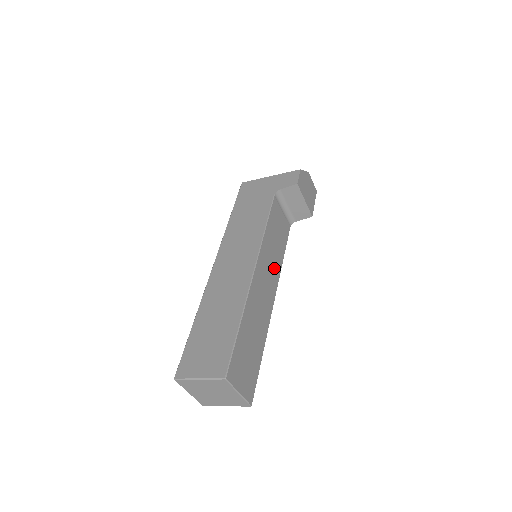
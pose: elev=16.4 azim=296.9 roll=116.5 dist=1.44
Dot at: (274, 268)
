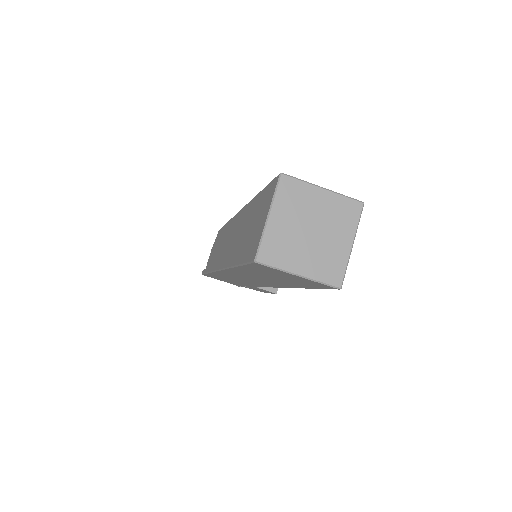
Dot at: occluded
